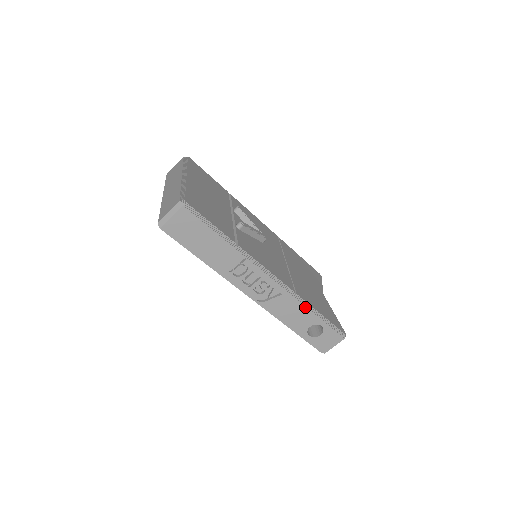
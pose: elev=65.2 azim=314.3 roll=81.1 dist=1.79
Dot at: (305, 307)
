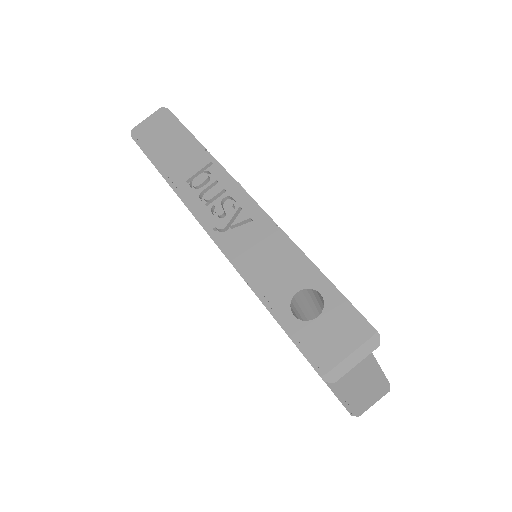
Dot at: (290, 248)
